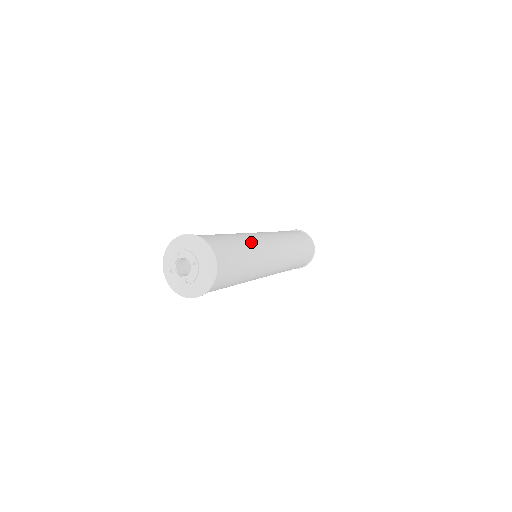
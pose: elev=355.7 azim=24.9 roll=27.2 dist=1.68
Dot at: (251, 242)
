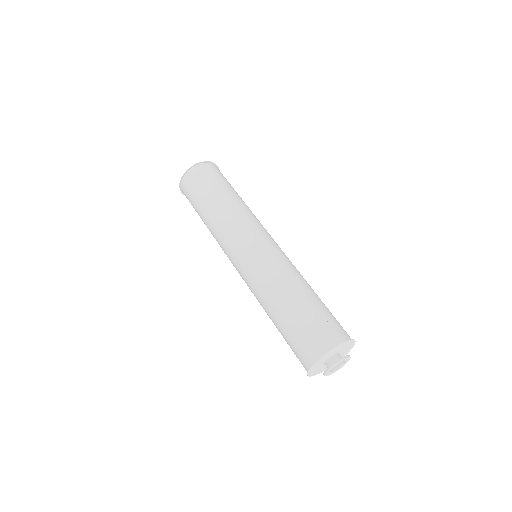
Dot at: (287, 278)
